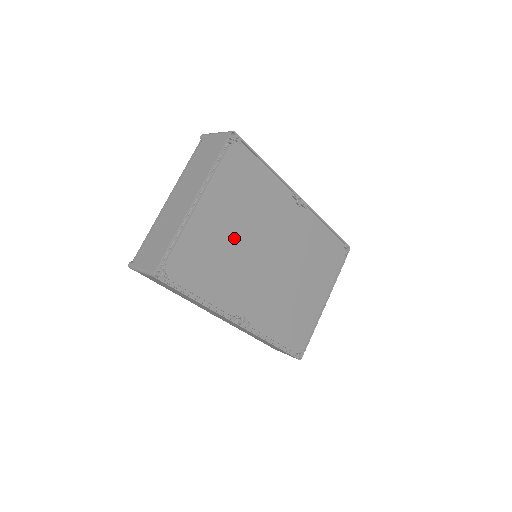
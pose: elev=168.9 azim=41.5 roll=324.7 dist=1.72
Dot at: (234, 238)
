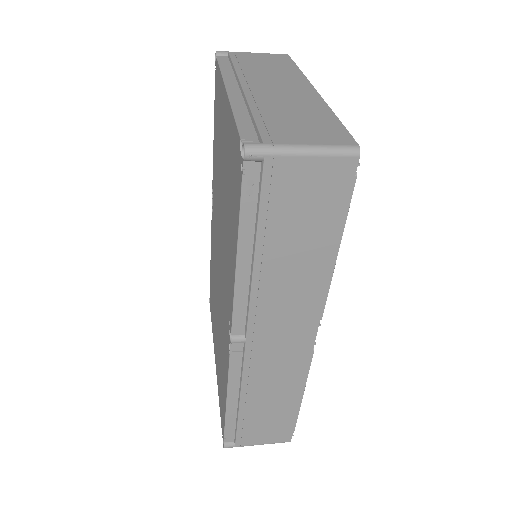
Dot at: occluded
